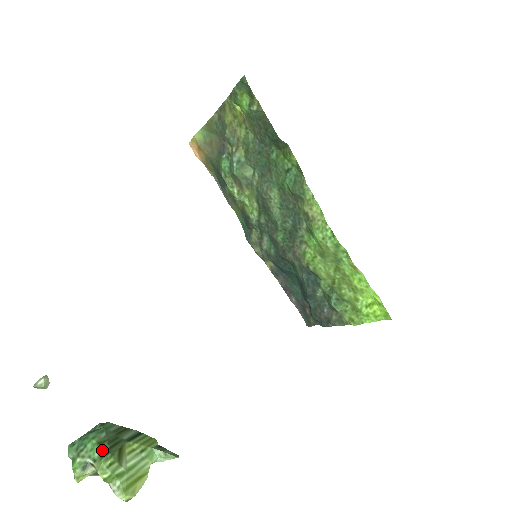
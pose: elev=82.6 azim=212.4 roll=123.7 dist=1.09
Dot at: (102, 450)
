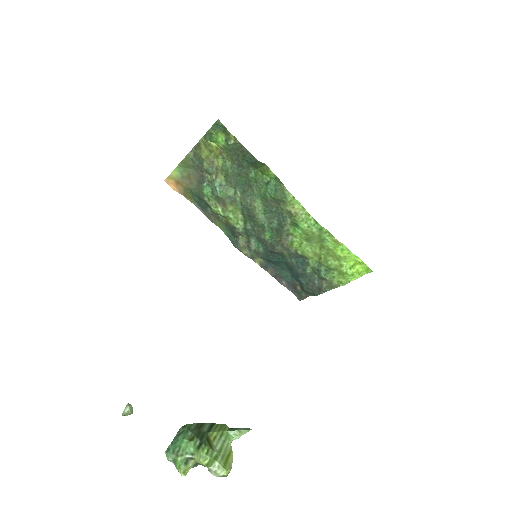
Dot at: (195, 444)
